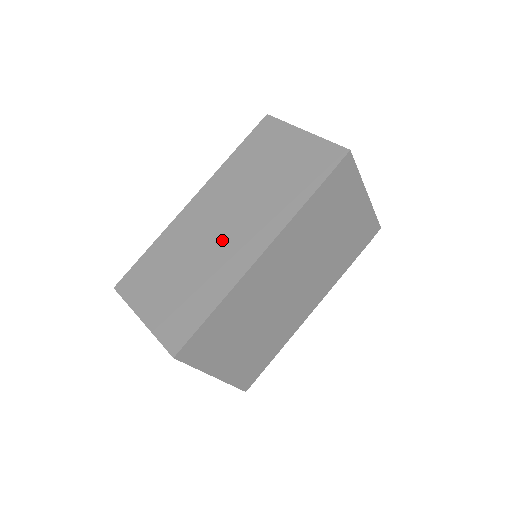
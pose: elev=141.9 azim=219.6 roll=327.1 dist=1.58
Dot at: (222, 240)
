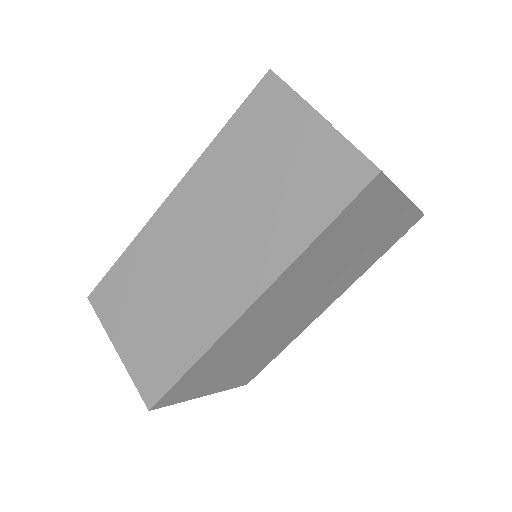
Dot at: (203, 271)
